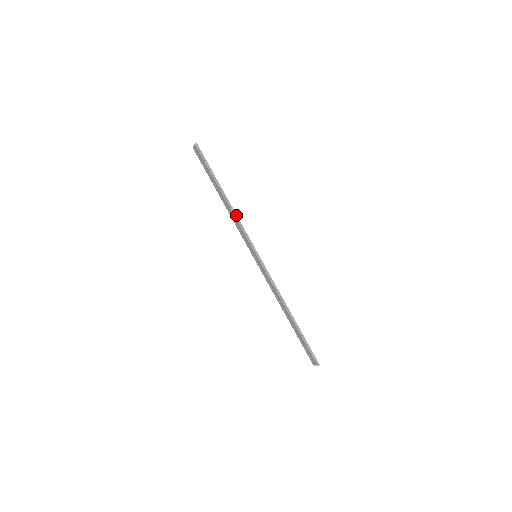
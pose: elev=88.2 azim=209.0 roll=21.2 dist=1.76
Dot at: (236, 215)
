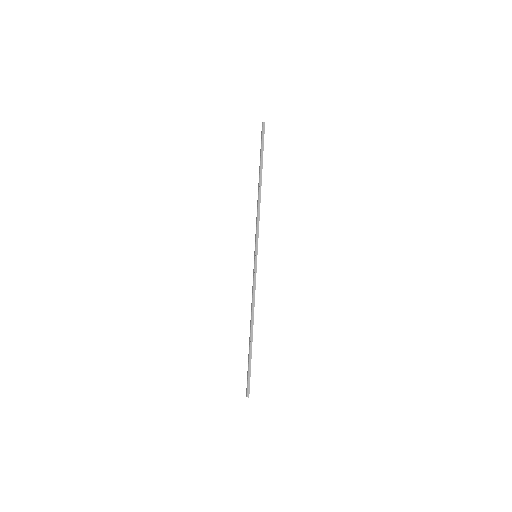
Dot at: occluded
